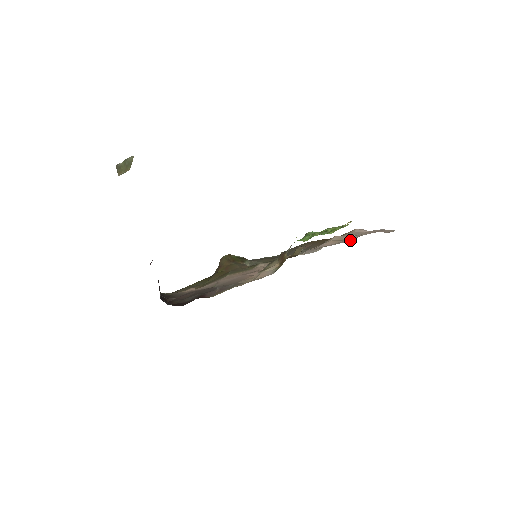
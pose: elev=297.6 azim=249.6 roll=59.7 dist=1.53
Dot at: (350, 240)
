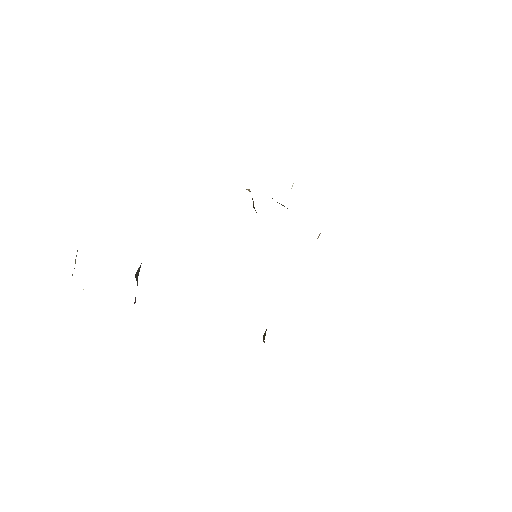
Dot at: occluded
